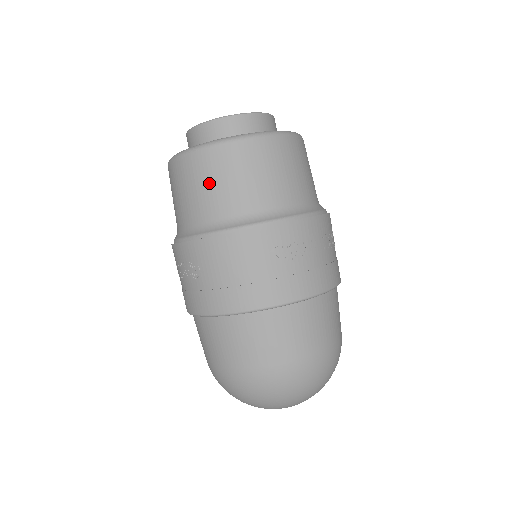
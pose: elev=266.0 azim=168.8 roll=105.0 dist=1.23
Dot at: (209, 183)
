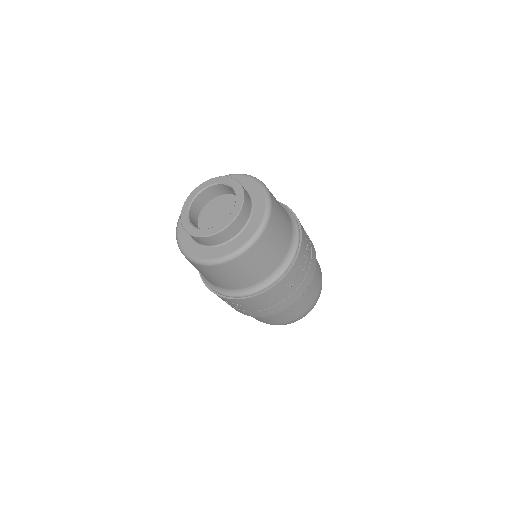
Dot at: (233, 276)
